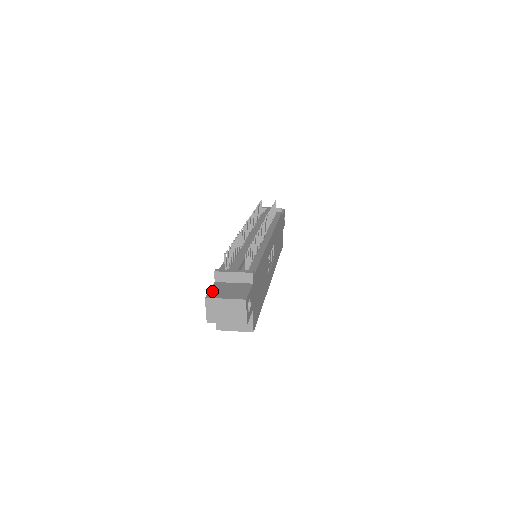
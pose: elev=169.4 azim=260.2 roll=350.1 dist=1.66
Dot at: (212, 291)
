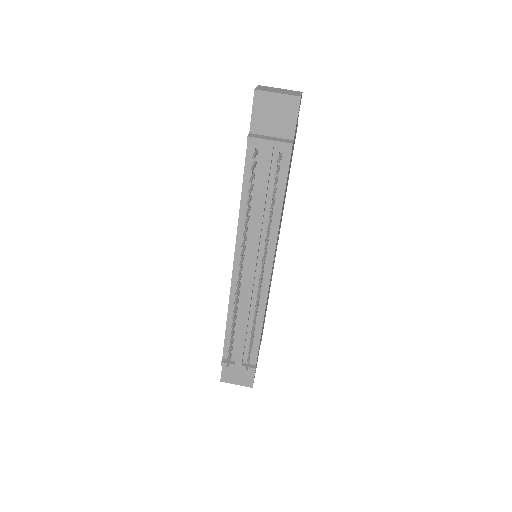
Dot at: (224, 374)
